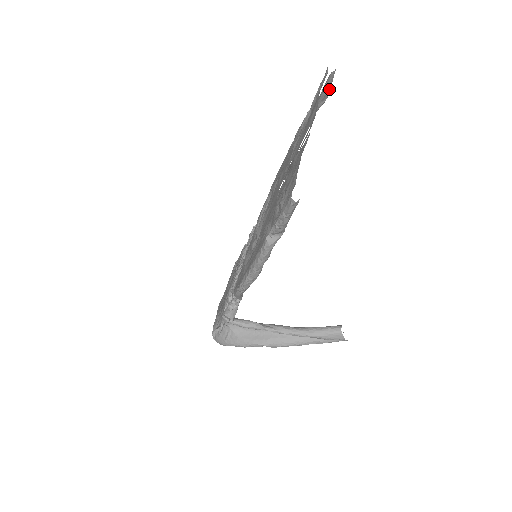
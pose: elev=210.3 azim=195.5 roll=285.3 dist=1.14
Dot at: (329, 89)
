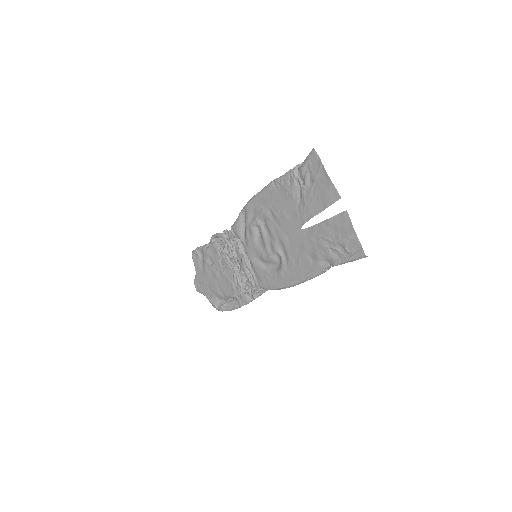
Dot at: occluded
